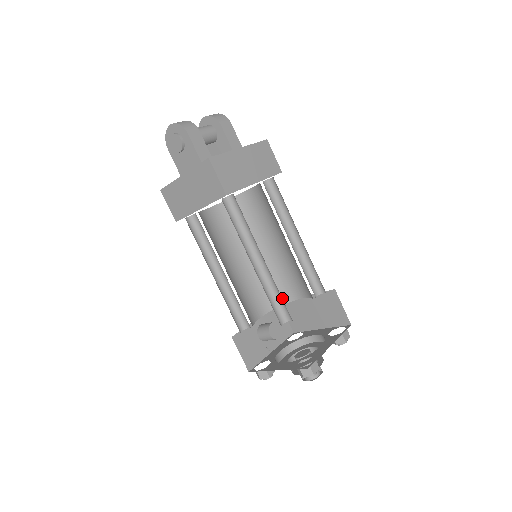
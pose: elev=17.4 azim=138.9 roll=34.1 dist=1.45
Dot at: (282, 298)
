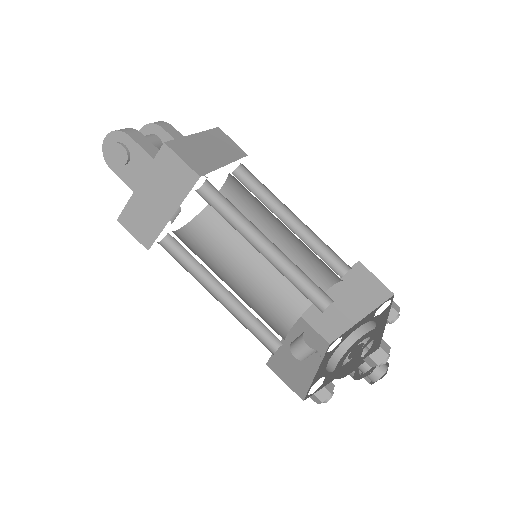
Dot at: (302, 303)
